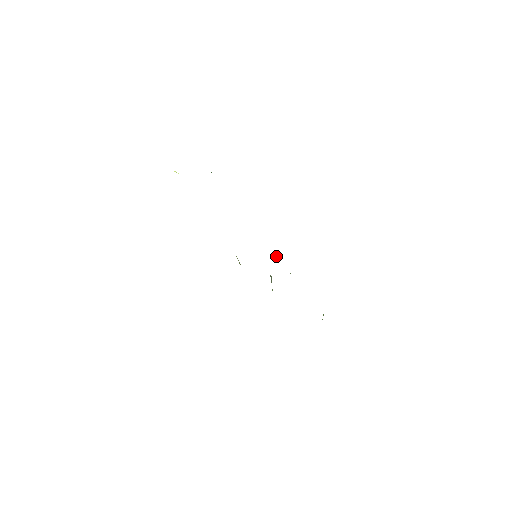
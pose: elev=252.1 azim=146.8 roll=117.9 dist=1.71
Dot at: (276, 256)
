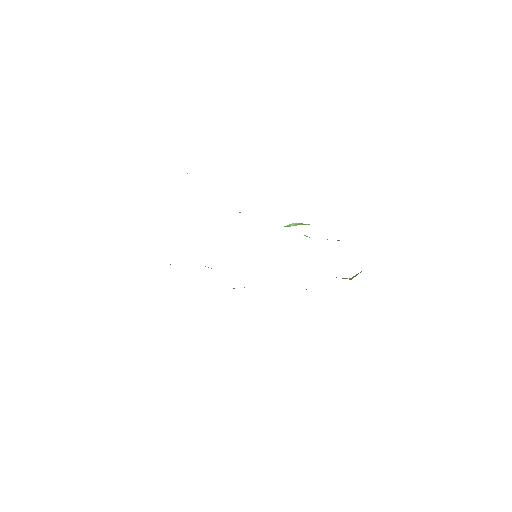
Dot at: occluded
